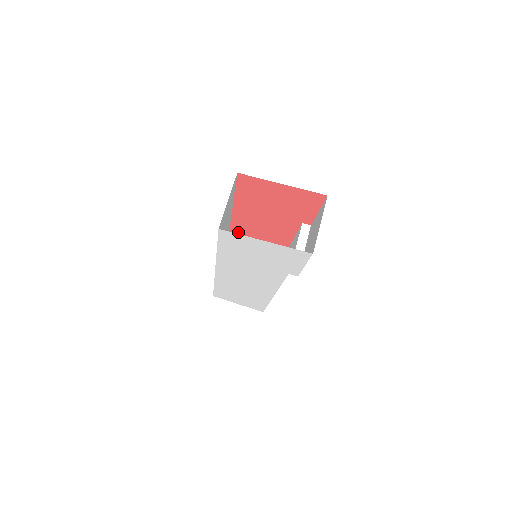
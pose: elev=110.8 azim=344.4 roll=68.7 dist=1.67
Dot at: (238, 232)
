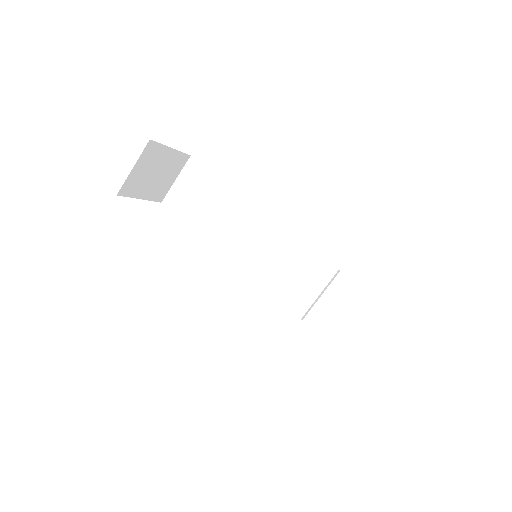
Dot at: occluded
